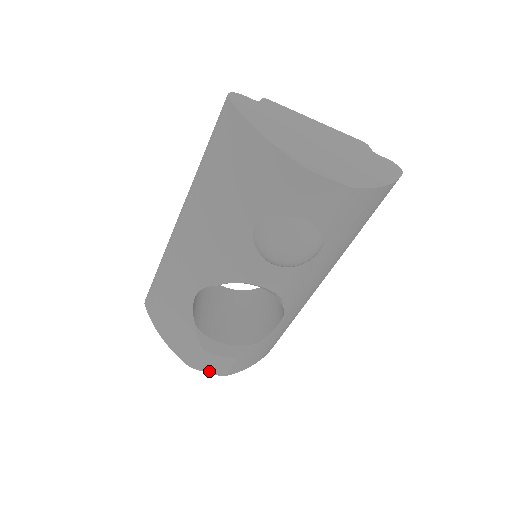
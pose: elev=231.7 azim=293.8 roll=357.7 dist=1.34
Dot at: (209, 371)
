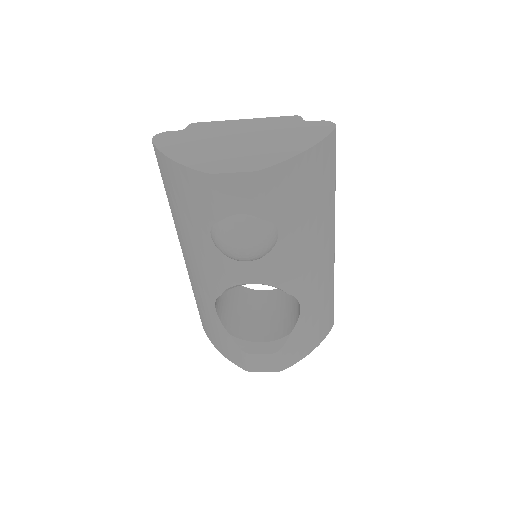
Dot at: (265, 370)
